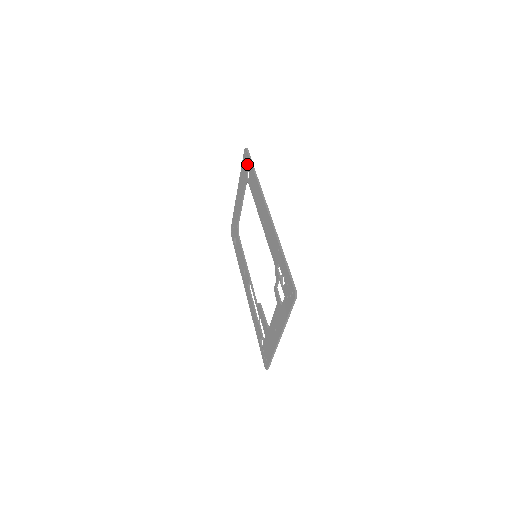
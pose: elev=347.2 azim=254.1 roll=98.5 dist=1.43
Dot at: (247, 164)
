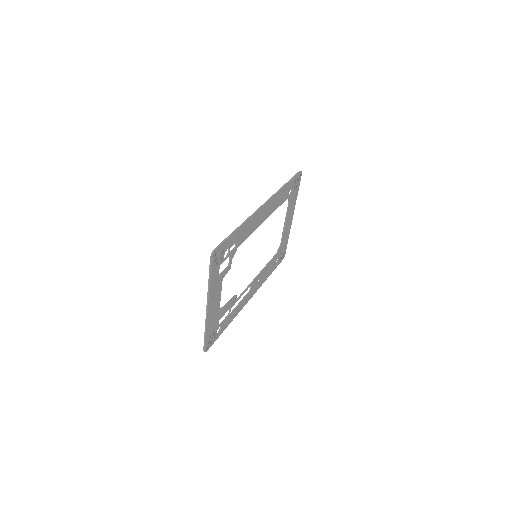
Dot at: (293, 182)
